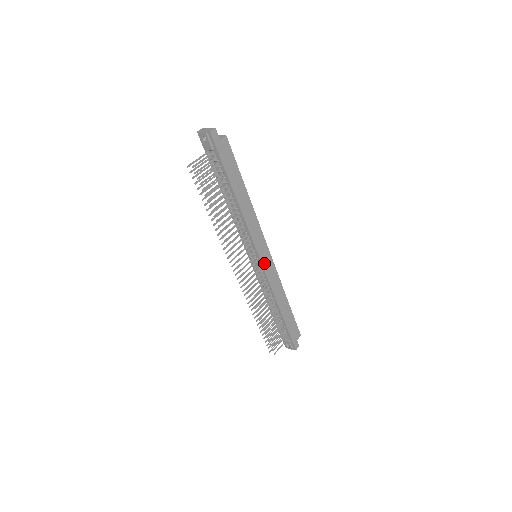
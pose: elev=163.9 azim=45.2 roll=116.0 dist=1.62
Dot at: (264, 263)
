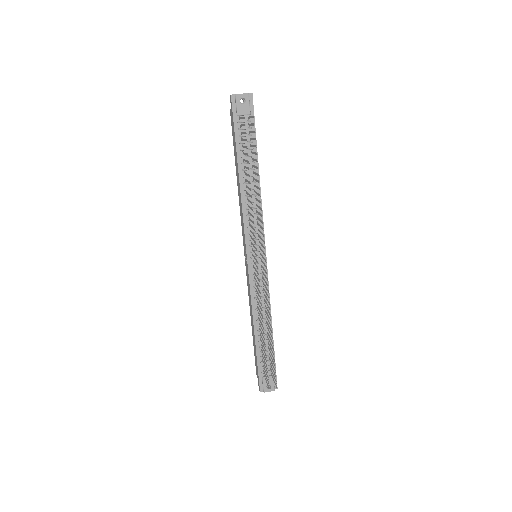
Dot at: occluded
